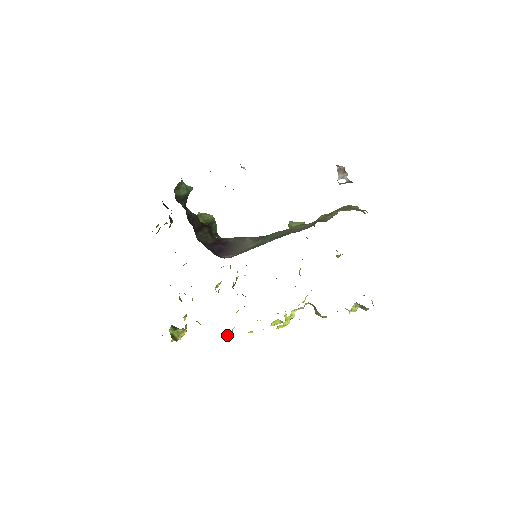
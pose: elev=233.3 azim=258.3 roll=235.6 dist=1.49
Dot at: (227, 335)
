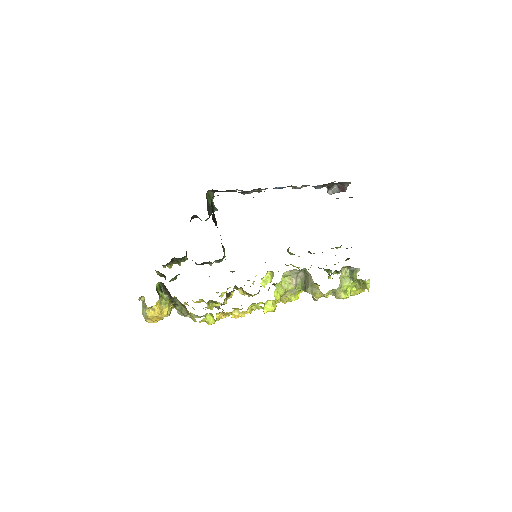
Dot at: (209, 318)
